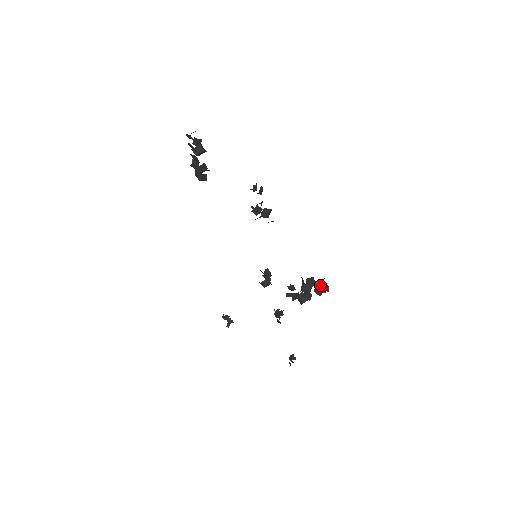
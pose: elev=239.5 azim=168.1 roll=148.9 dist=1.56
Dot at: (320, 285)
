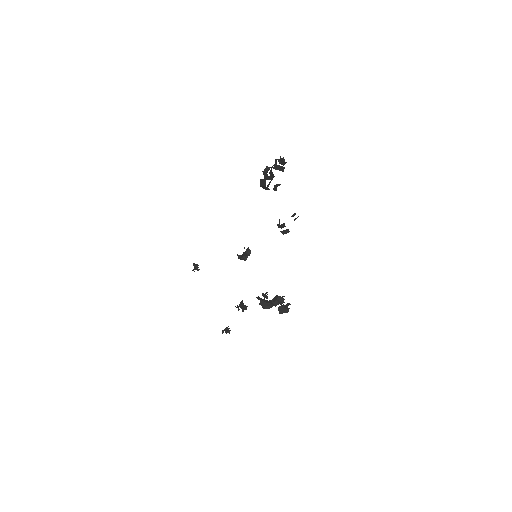
Dot at: (285, 306)
